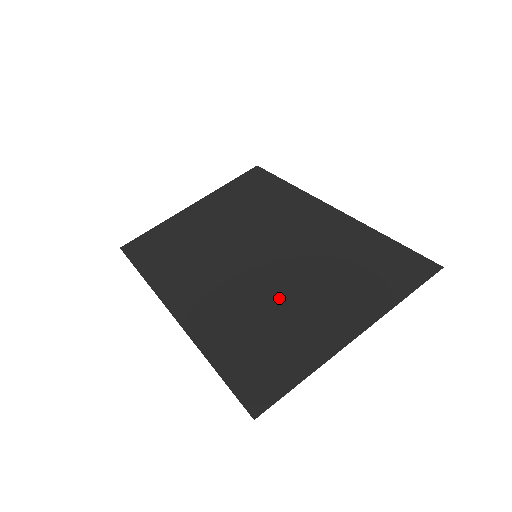
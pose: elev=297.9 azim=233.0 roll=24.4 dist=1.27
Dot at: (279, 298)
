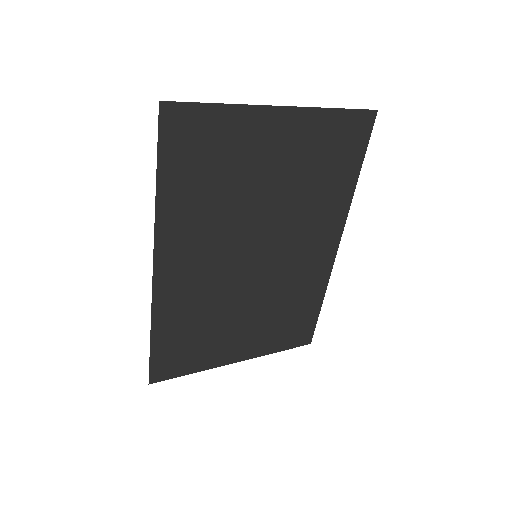
Dot at: (248, 197)
